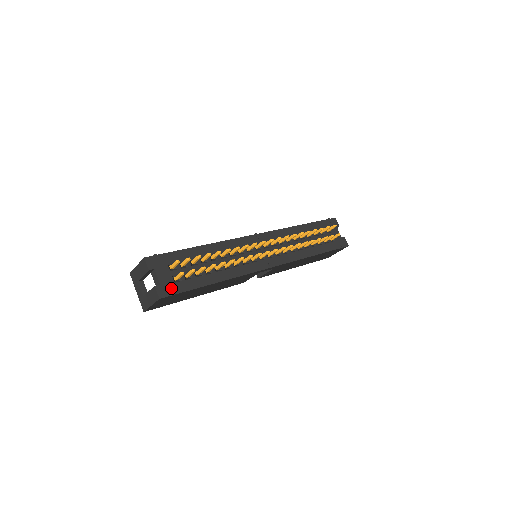
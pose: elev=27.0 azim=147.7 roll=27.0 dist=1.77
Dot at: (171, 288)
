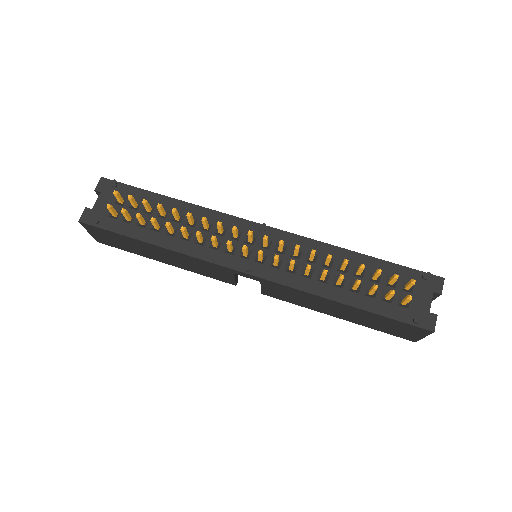
Dot at: (99, 219)
